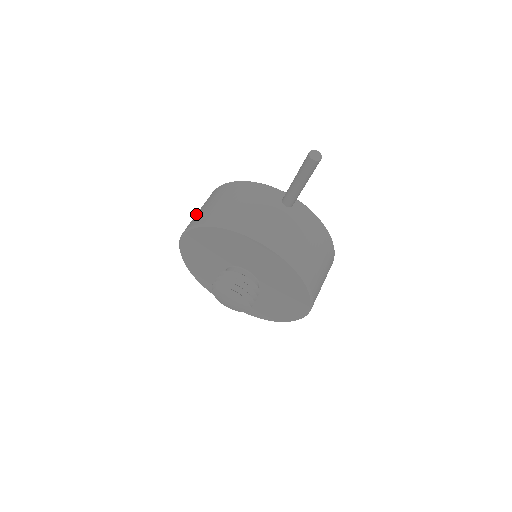
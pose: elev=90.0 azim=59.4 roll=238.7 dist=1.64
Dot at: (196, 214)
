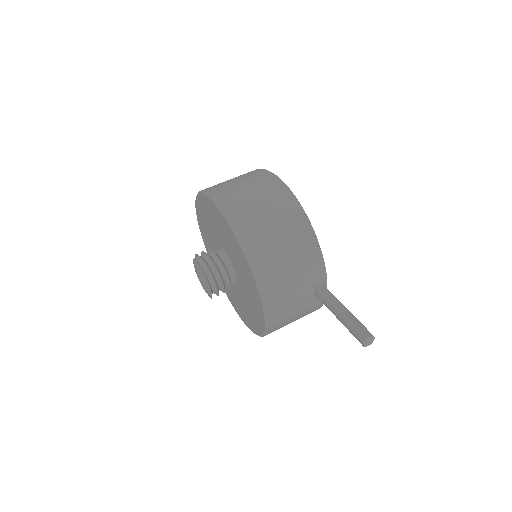
Dot at: (251, 201)
